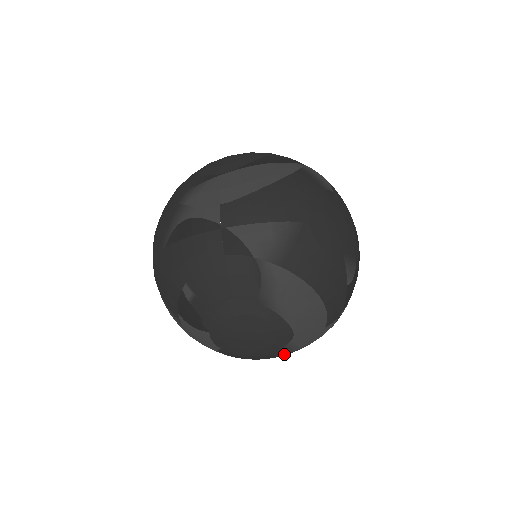
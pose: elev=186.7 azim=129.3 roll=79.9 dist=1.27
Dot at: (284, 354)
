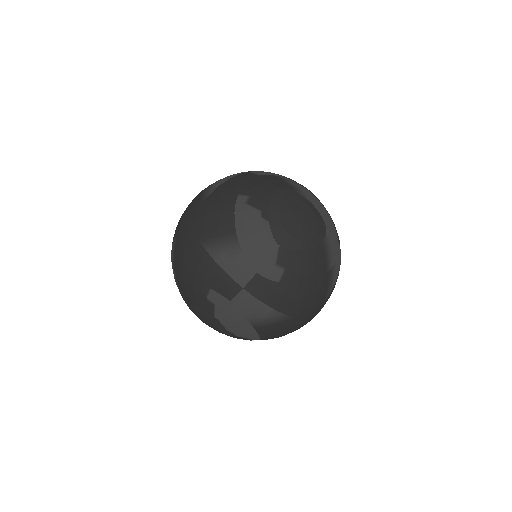
Dot at: (325, 263)
